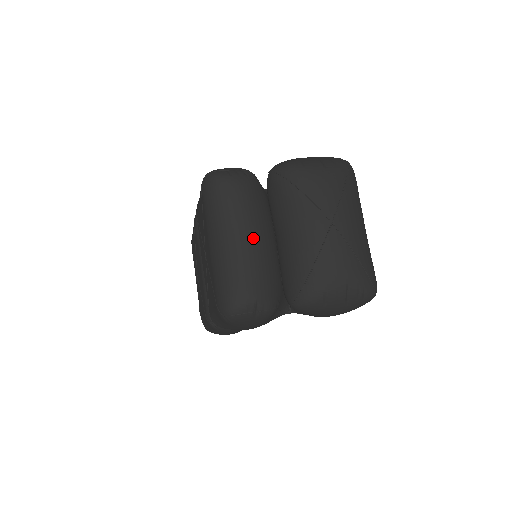
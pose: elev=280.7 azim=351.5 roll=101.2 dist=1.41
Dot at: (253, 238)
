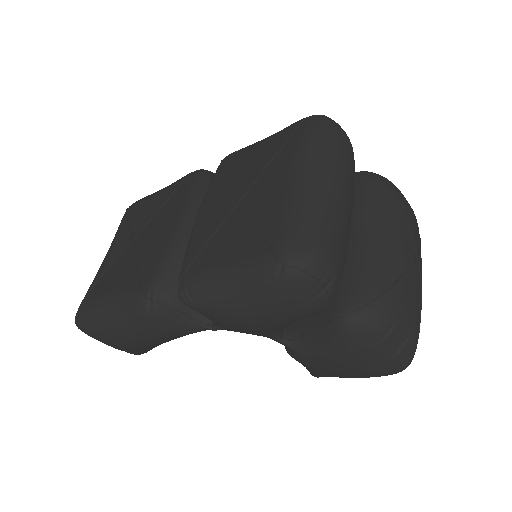
Dot at: (350, 207)
